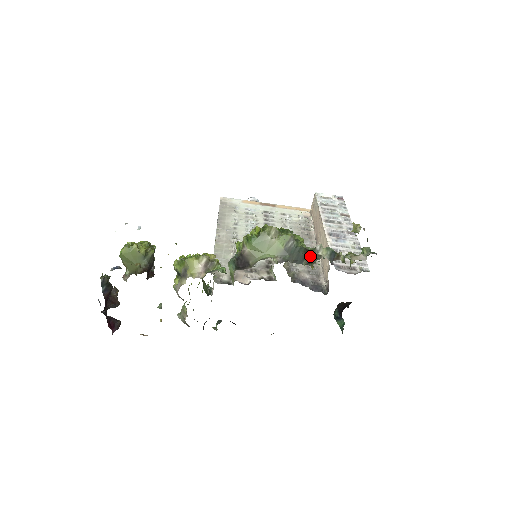
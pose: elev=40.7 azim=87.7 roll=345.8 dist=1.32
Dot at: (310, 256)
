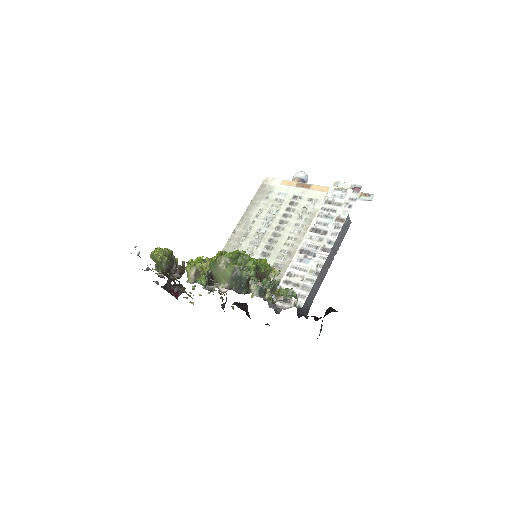
Dot at: occluded
